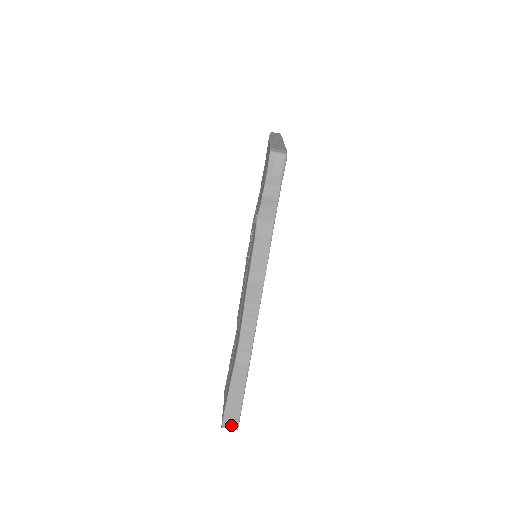
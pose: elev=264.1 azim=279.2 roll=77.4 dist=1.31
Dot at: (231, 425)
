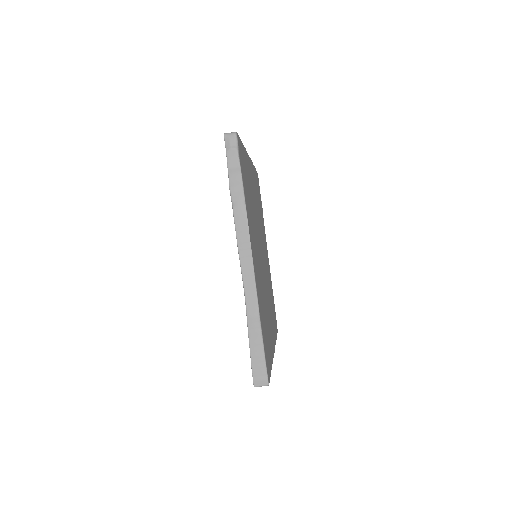
Dot at: (261, 381)
